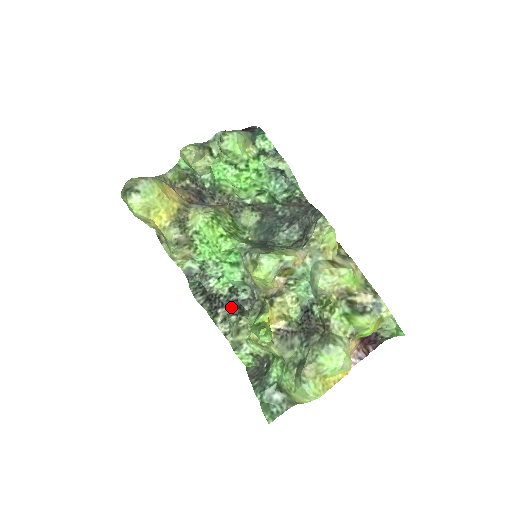
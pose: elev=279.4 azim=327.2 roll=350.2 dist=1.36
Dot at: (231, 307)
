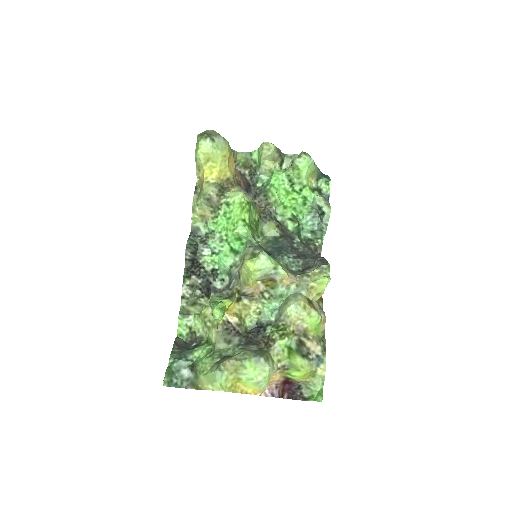
Dot at: (203, 283)
